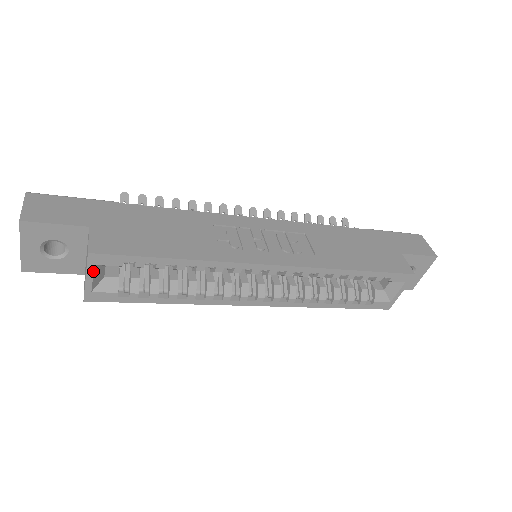
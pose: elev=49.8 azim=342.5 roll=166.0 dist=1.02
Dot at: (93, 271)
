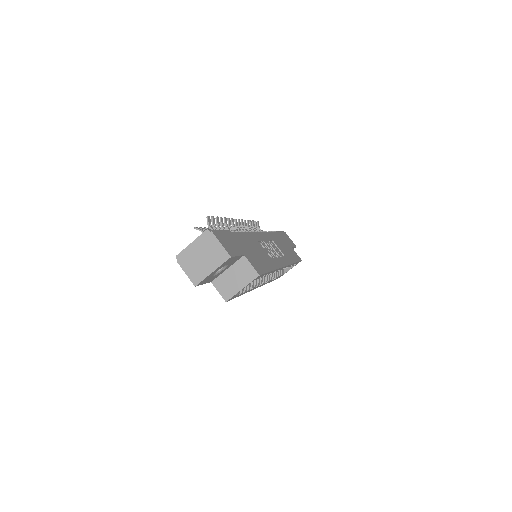
Dot at: occluded
